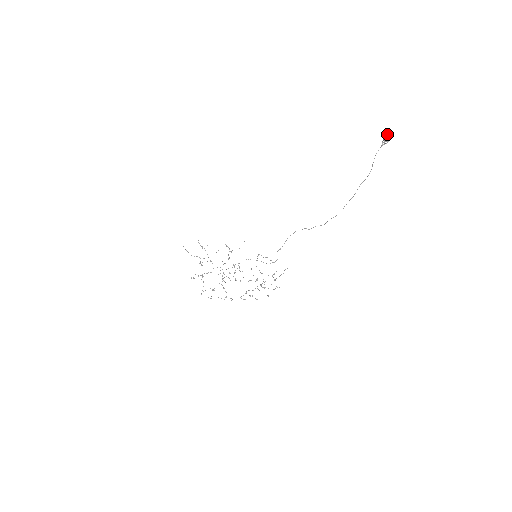
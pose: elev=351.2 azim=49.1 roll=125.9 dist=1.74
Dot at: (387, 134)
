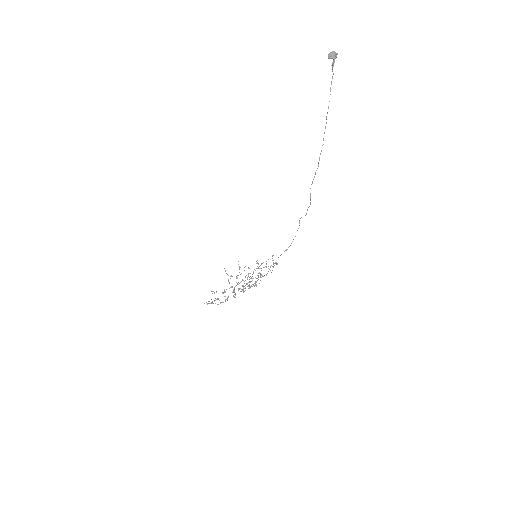
Dot at: (331, 52)
